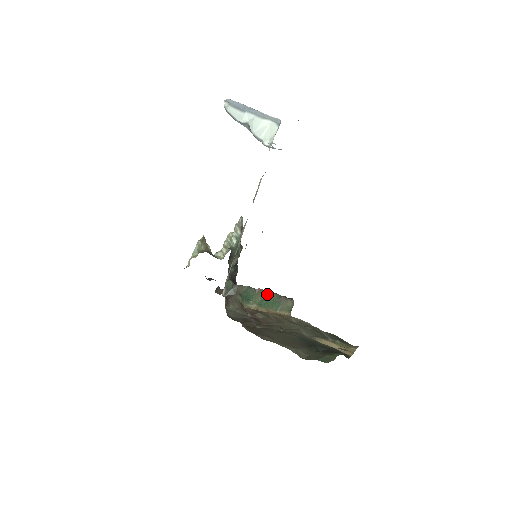
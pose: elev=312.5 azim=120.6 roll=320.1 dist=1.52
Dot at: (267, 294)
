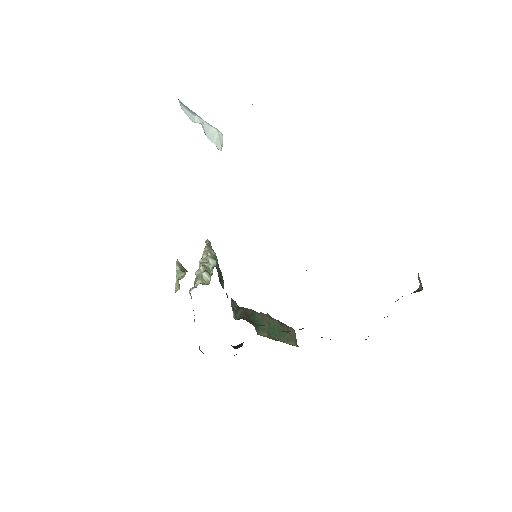
Dot at: (270, 320)
